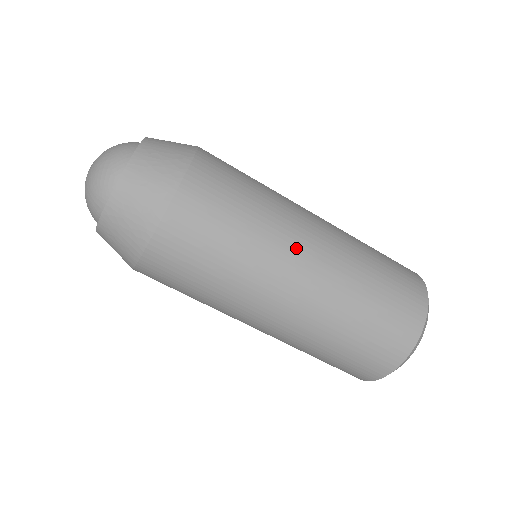
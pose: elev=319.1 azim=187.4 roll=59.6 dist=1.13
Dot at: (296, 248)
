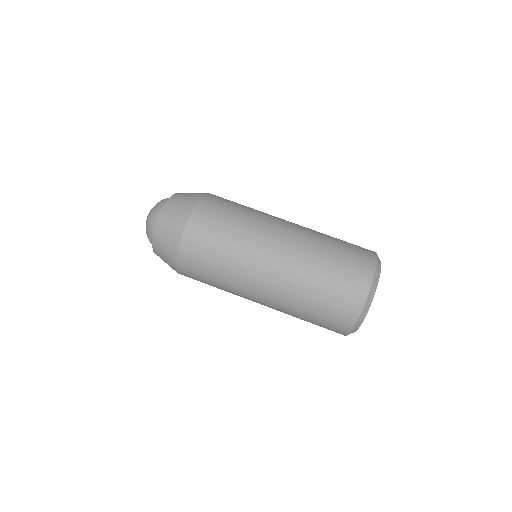
Dot at: (270, 236)
